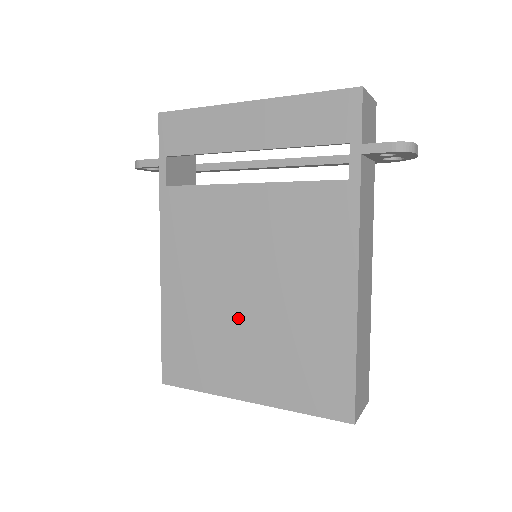
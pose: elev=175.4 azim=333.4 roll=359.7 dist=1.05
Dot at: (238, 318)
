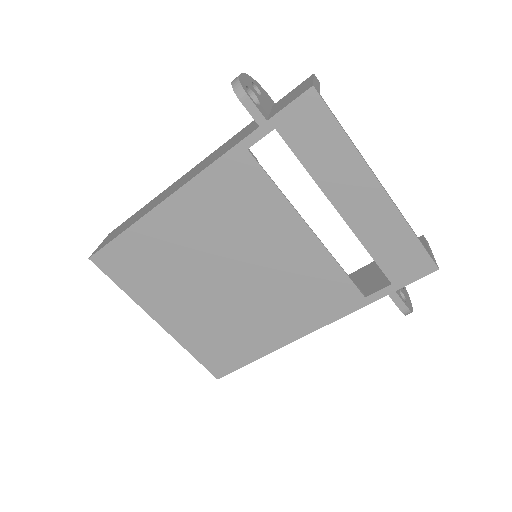
Dot at: (204, 284)
